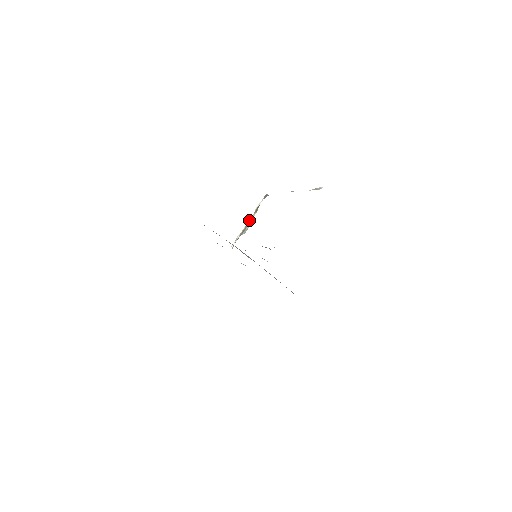
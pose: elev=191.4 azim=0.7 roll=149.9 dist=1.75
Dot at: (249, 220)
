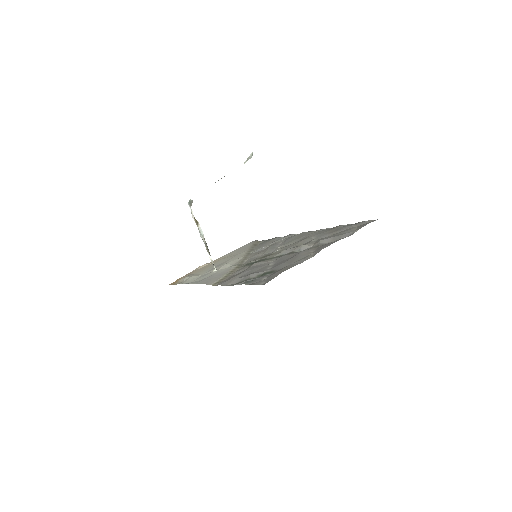
Dot at: (202, 236)
